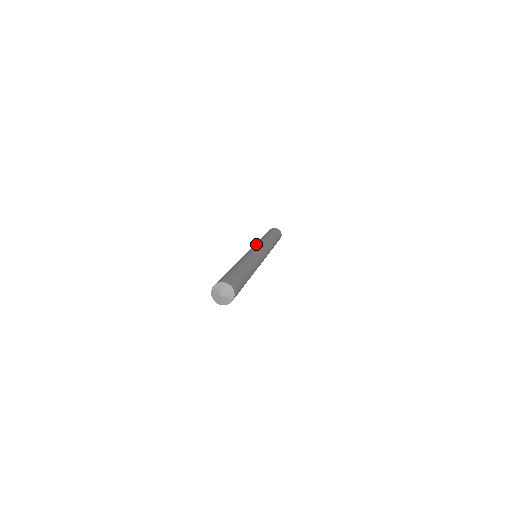
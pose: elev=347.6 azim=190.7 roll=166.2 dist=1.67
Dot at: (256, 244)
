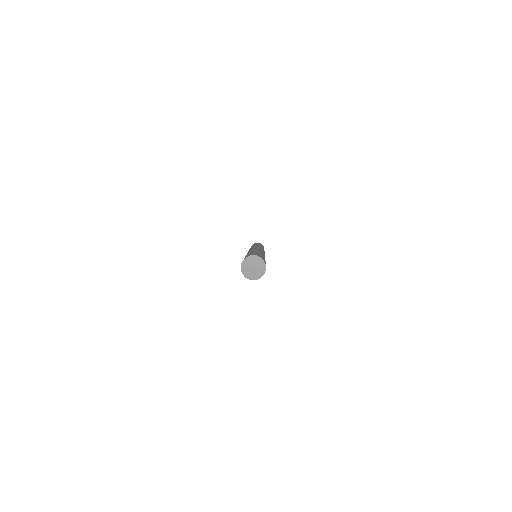
Dot at: (258, 246)
